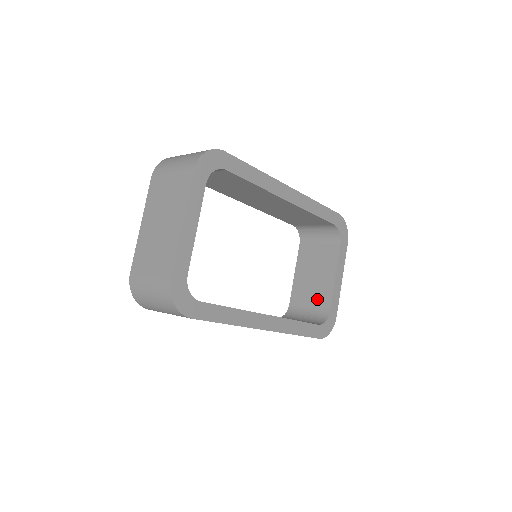
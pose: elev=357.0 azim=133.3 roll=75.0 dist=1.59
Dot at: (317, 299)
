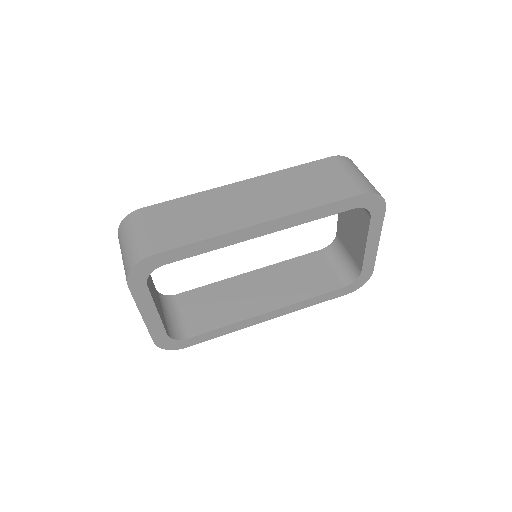
Dot at: (353, 251)
